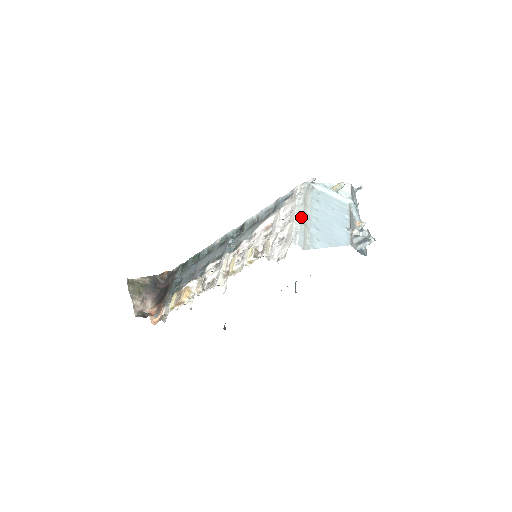
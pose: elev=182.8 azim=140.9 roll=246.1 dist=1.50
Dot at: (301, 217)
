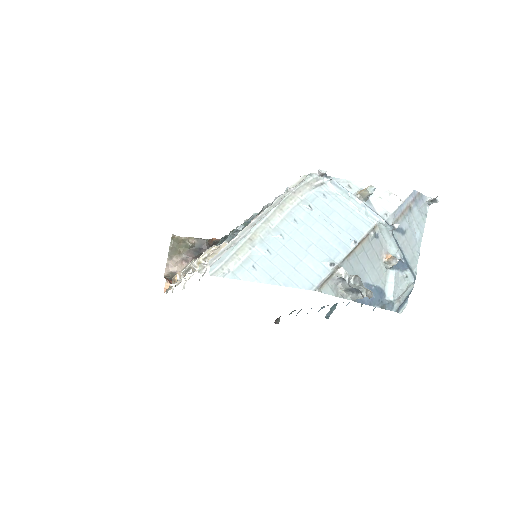
Dot at: (253, 226)
